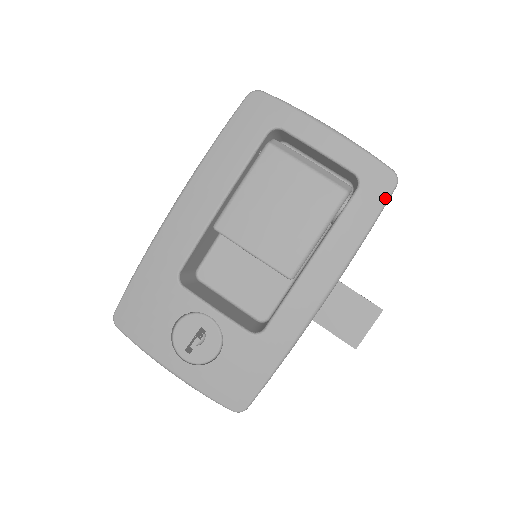
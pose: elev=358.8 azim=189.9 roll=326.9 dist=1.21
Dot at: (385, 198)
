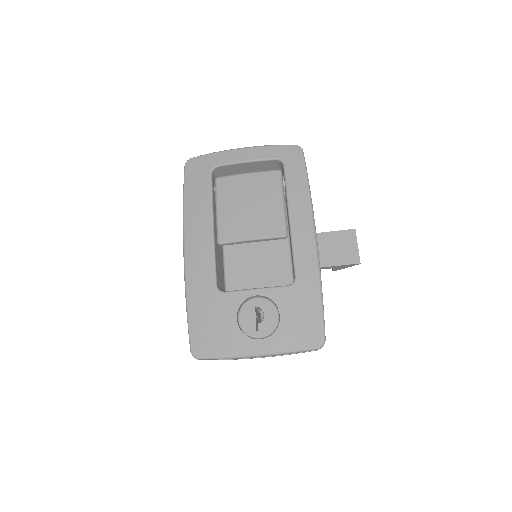
Dot at: (302, 160)
